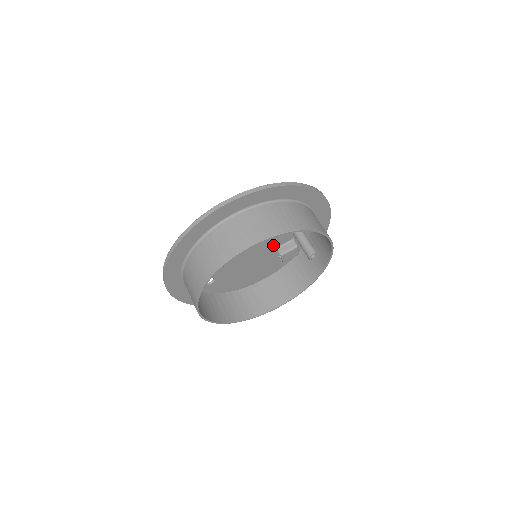
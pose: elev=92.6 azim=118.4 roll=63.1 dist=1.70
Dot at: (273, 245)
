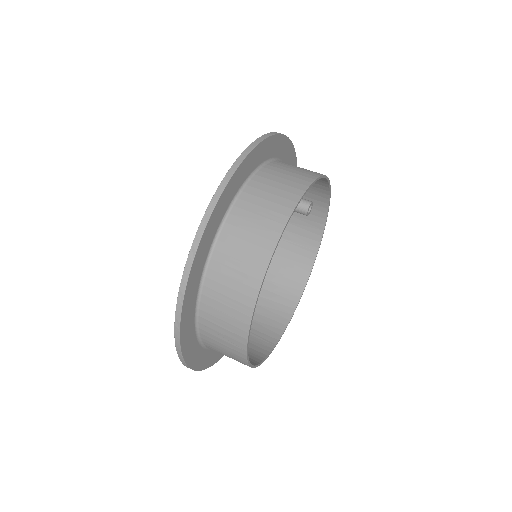
Dot at: occluded
